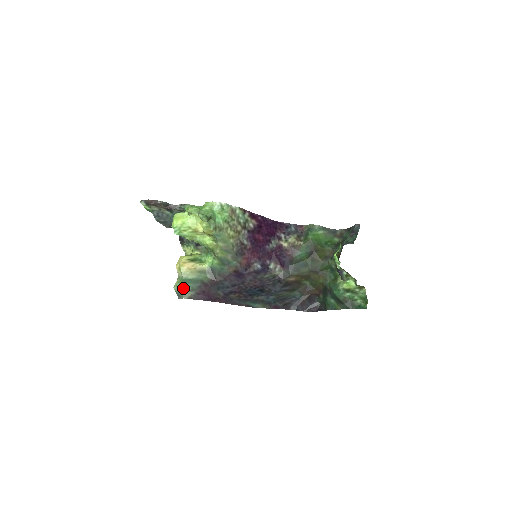
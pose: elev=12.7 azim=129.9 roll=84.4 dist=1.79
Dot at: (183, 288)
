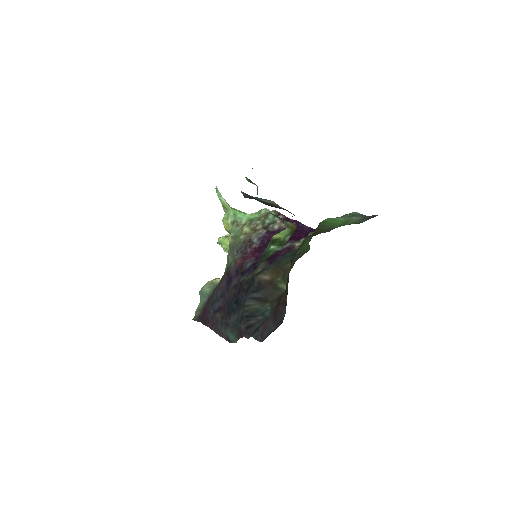
Dot at: (198, 308)
